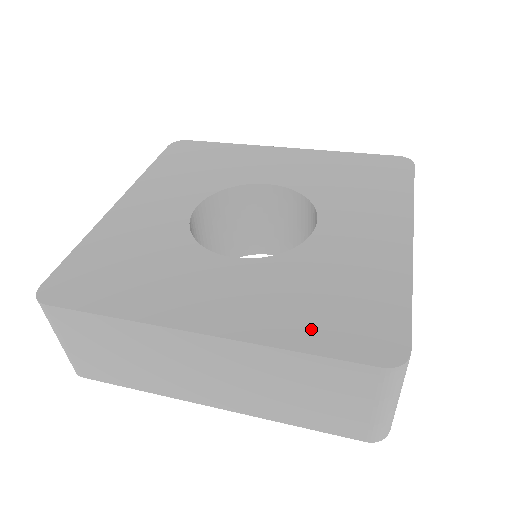
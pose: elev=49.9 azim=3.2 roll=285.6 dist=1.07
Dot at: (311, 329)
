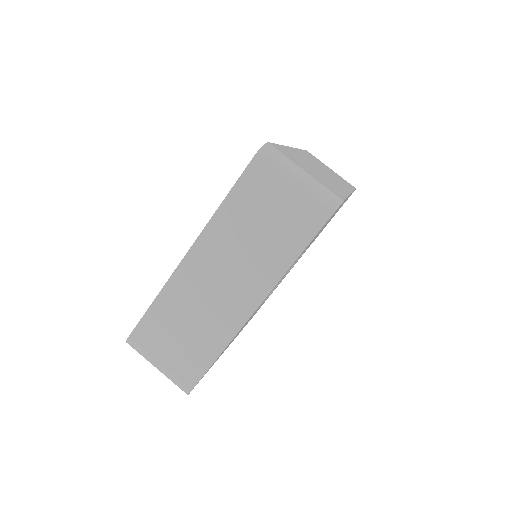
Dot at: occluded
